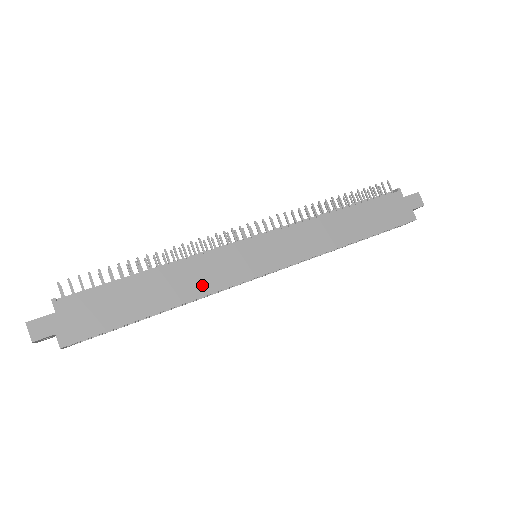
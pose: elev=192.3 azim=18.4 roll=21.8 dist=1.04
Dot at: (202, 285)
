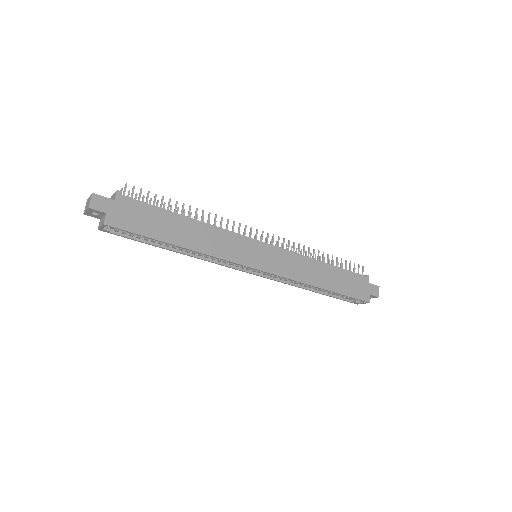
Dot at: (215, 248)
